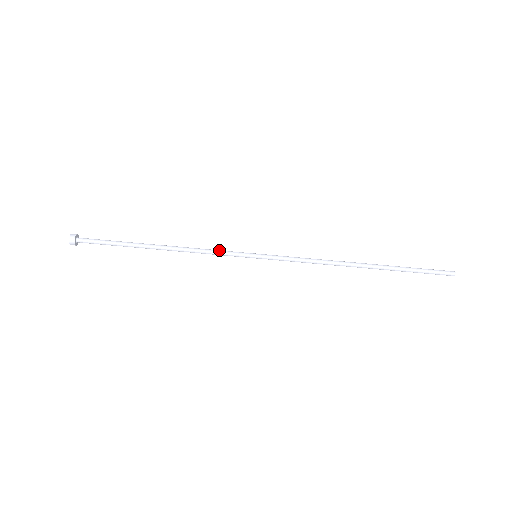
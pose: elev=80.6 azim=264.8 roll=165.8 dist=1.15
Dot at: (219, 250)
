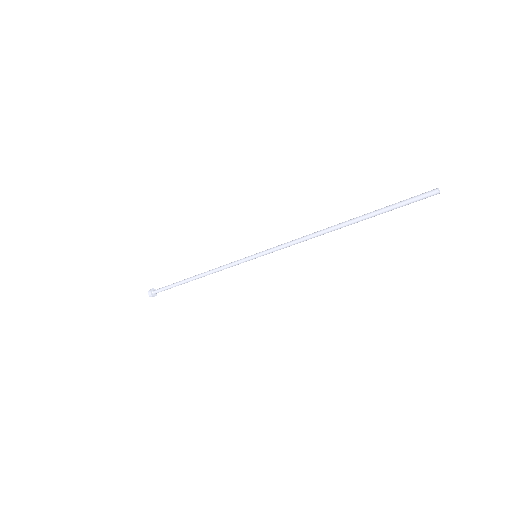
Dot at: (230, 266)
